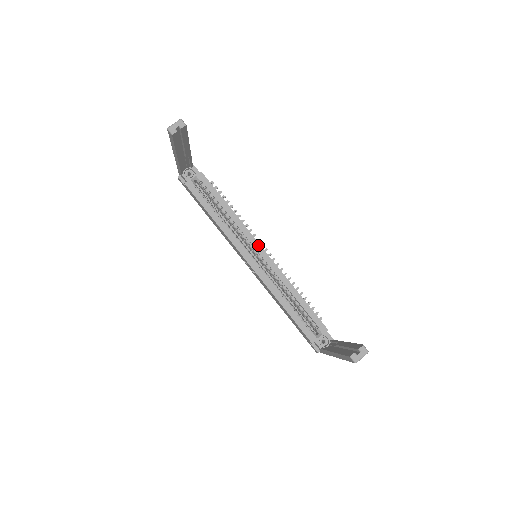
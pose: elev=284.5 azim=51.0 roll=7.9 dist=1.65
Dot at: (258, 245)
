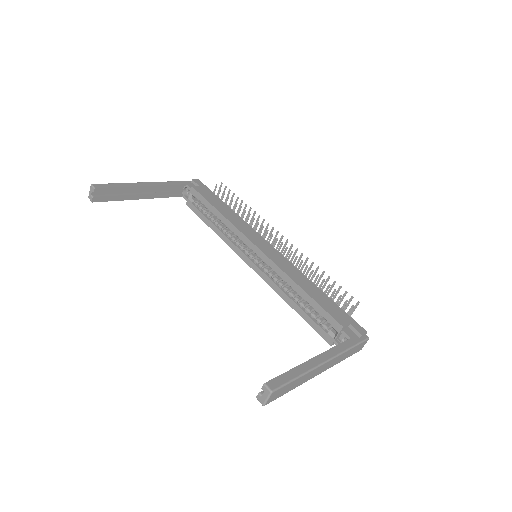
Dot at: (252, 244)
